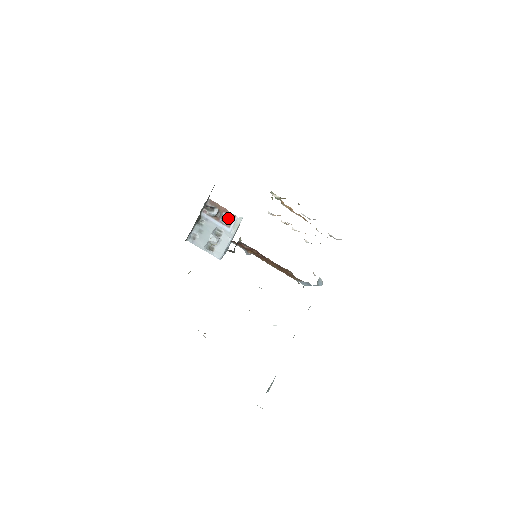
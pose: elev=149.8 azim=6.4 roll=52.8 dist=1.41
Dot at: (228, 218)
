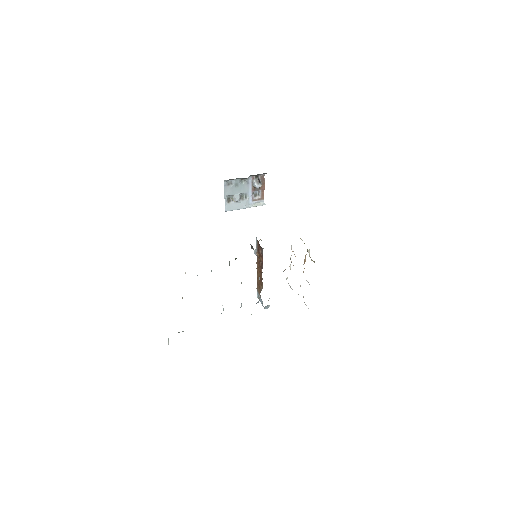
Dot at: (259, 195)
